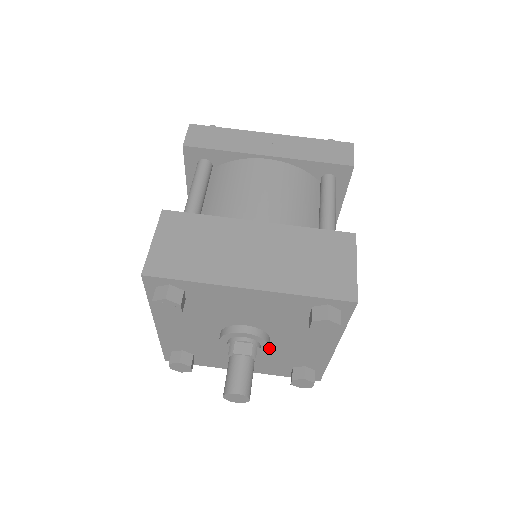
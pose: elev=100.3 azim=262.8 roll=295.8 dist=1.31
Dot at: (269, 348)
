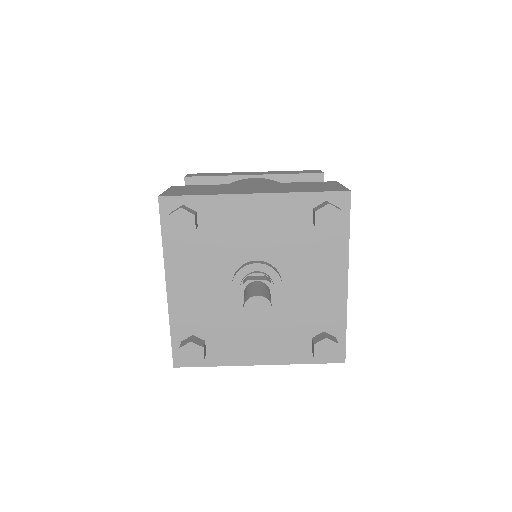
Dot at: (283, 302)
